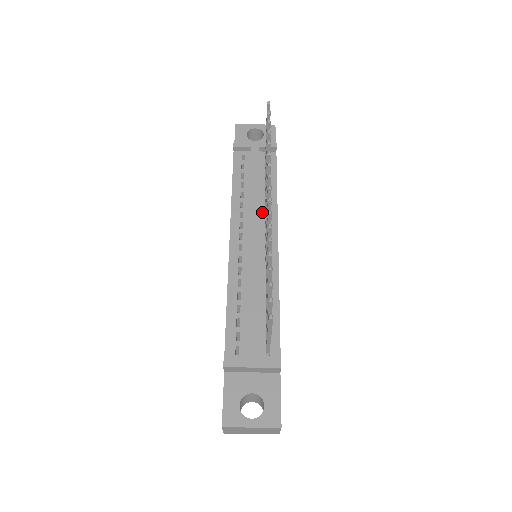
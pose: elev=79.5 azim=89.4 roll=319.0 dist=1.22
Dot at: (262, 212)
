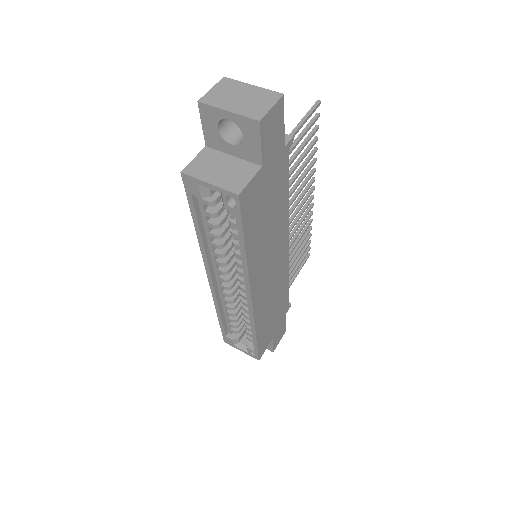
Dot at: occluded
